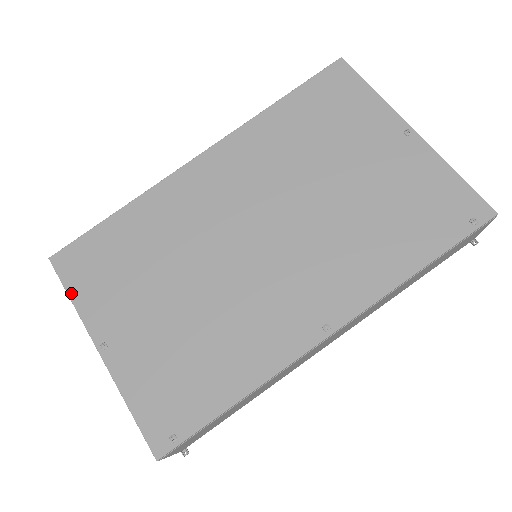
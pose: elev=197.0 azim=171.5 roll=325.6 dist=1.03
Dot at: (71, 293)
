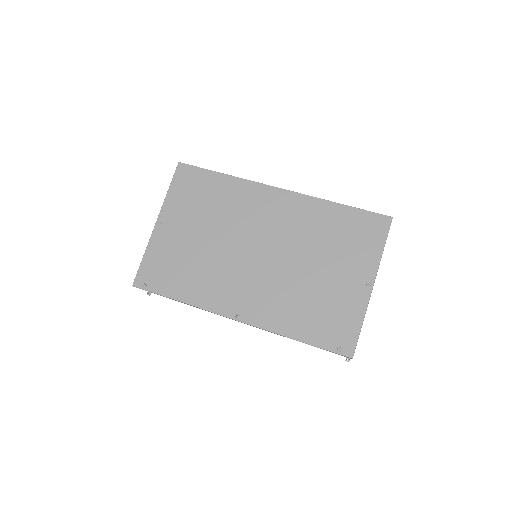
Dot at: (171, 187)
